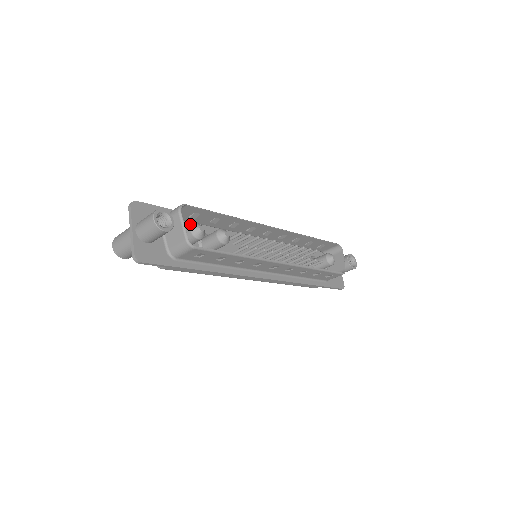
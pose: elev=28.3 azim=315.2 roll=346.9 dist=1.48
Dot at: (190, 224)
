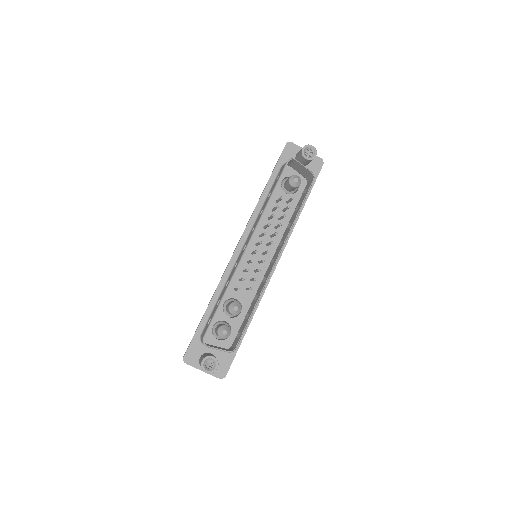
Dot at: occluded
